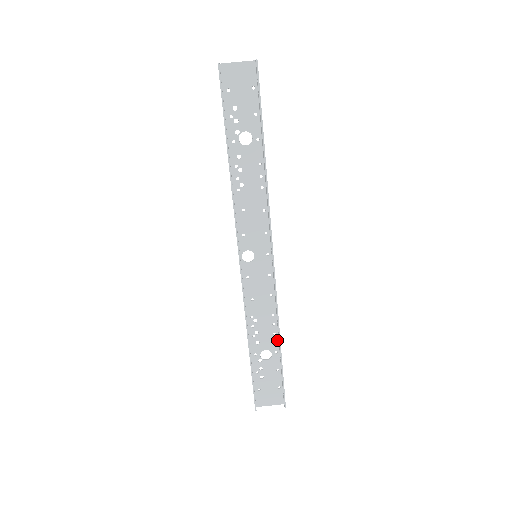
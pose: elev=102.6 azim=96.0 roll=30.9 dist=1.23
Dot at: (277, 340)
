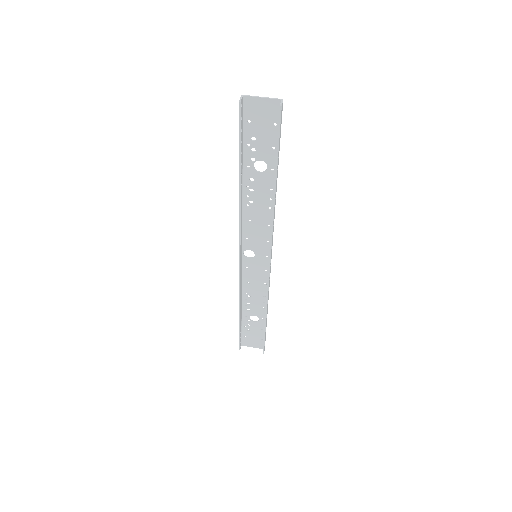
Dot at: (265, 312)
